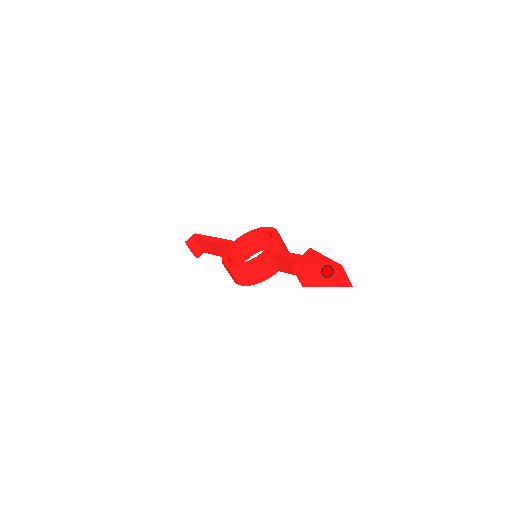
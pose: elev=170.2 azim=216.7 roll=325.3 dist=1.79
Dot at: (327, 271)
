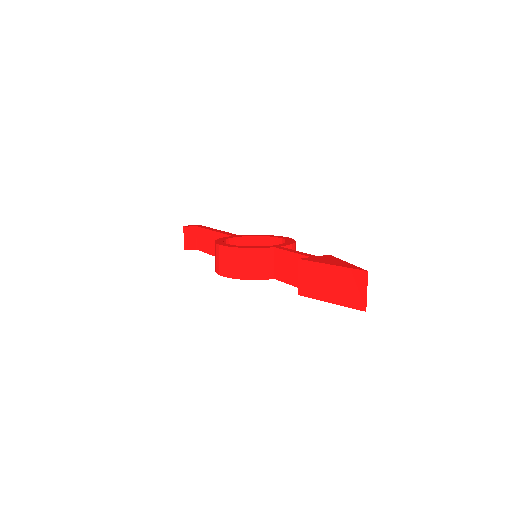
Dot at: (343, 276)
